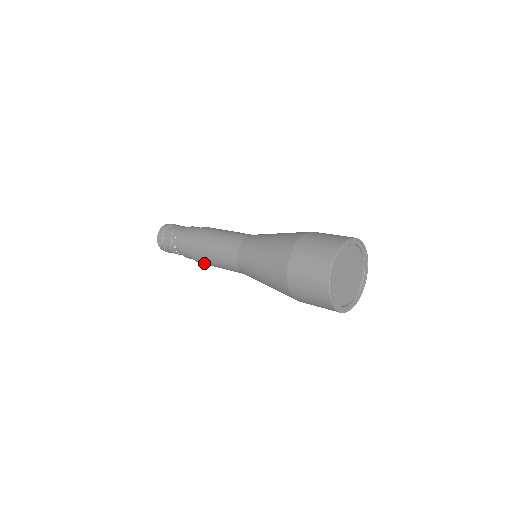
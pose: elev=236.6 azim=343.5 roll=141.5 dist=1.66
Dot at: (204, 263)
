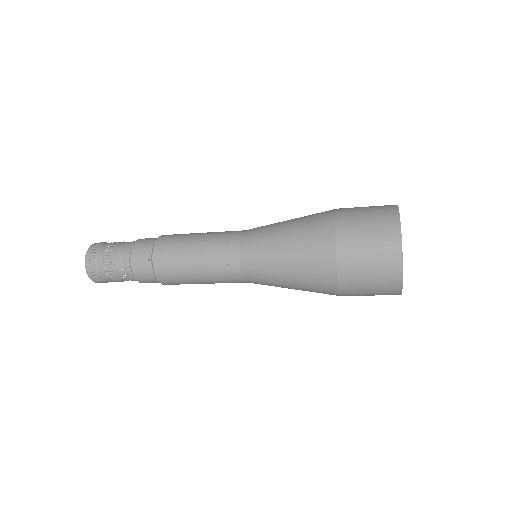
Dot at: occluded
